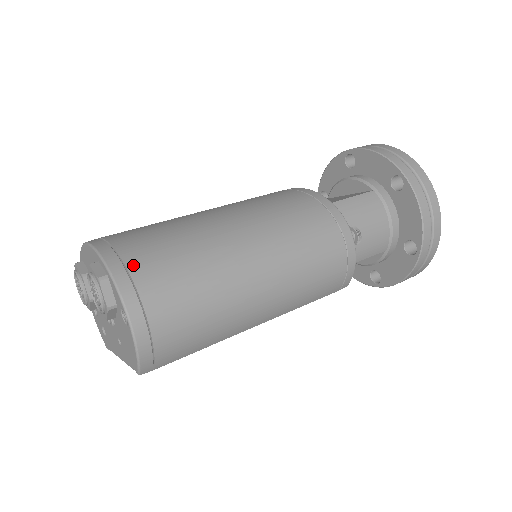
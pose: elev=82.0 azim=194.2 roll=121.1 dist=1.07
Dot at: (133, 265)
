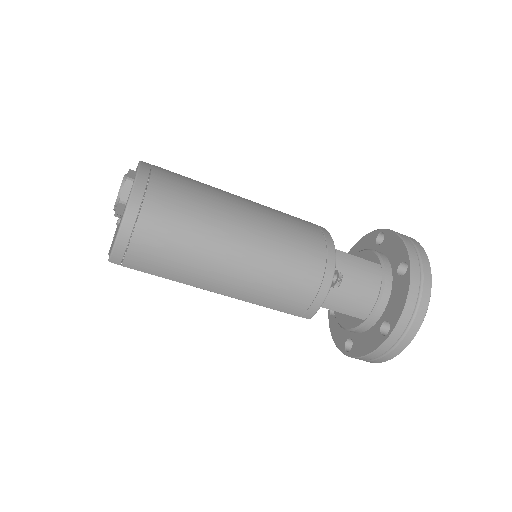
Dot at: (155, 183)
